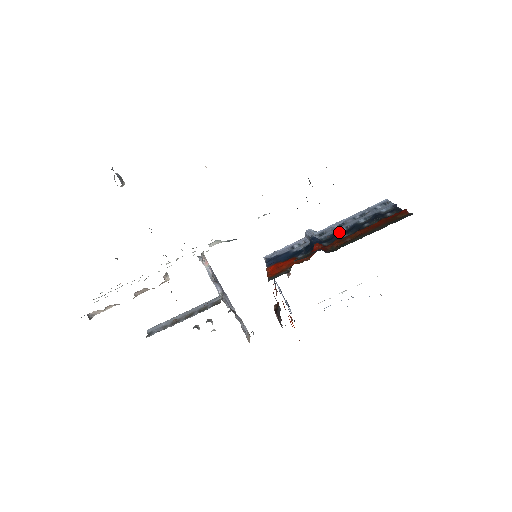
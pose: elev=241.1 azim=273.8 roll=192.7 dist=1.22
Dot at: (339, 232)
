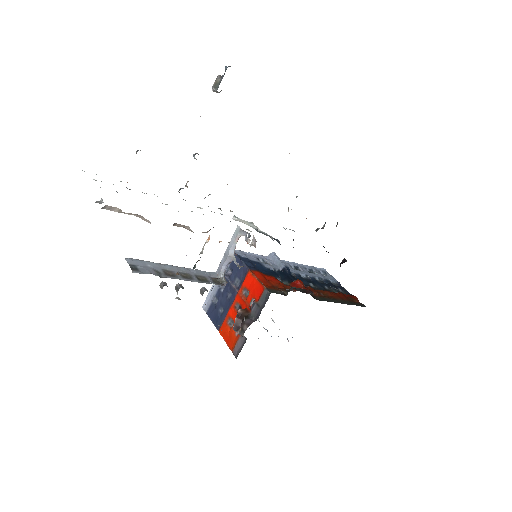
Dot at: (302, 276)
